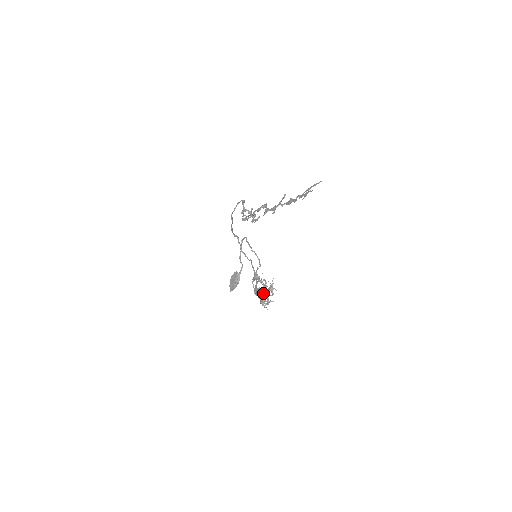
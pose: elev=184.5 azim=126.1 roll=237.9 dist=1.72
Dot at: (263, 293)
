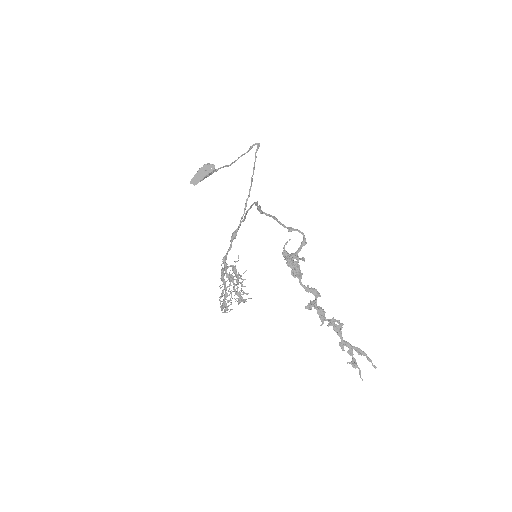
Dot at: (228, 277)
